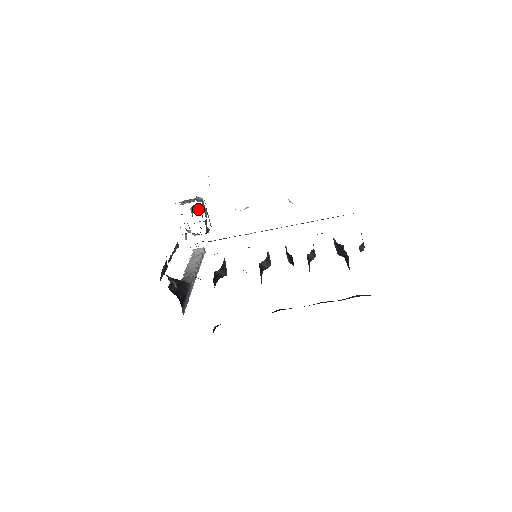
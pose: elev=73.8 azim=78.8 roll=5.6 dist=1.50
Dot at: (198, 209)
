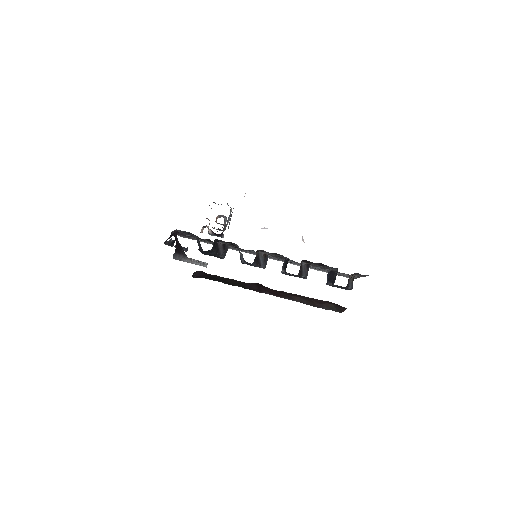
Dot at: (223, 217)
